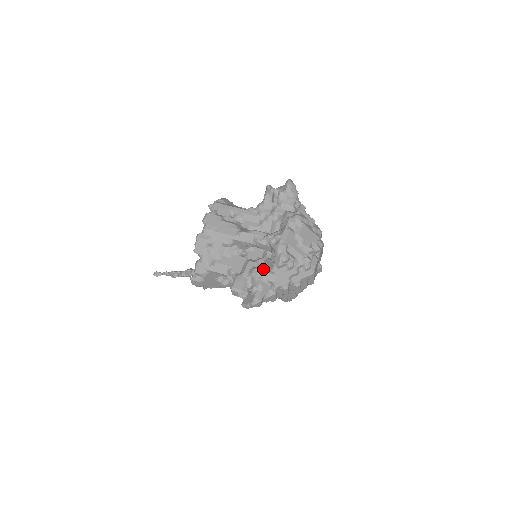
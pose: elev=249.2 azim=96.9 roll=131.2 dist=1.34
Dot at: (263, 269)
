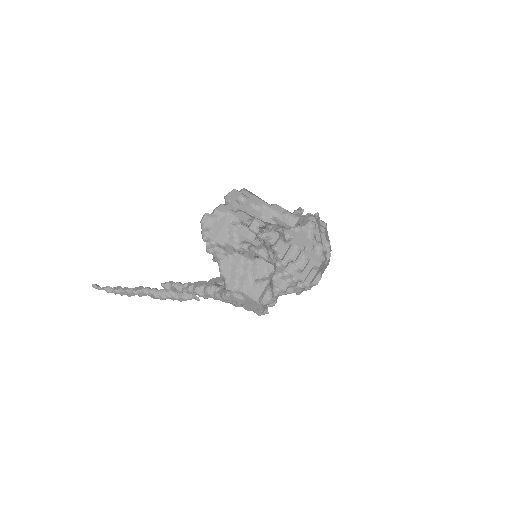
Dot at: (286, 228)
